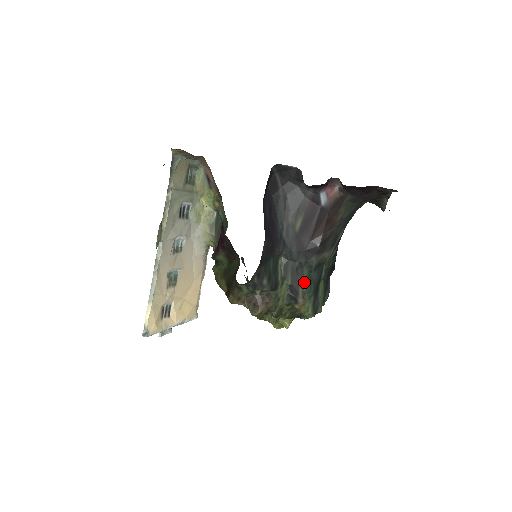
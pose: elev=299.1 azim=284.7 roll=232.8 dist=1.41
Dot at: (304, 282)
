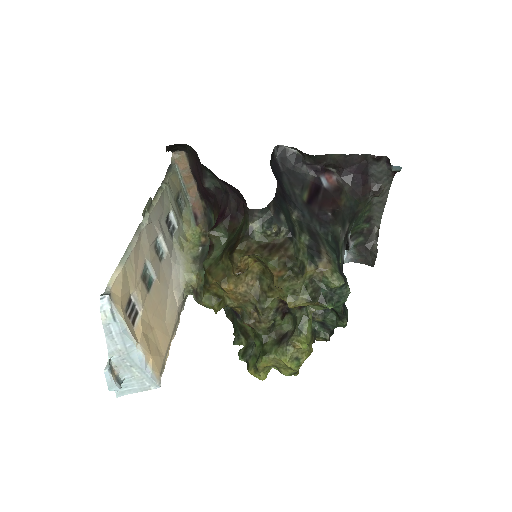
Dot at: (323, 242)
